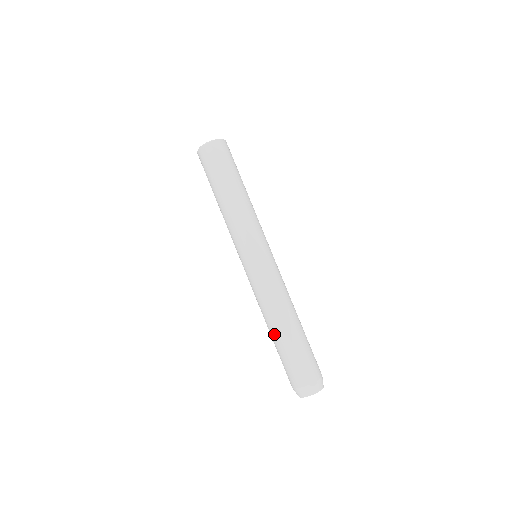
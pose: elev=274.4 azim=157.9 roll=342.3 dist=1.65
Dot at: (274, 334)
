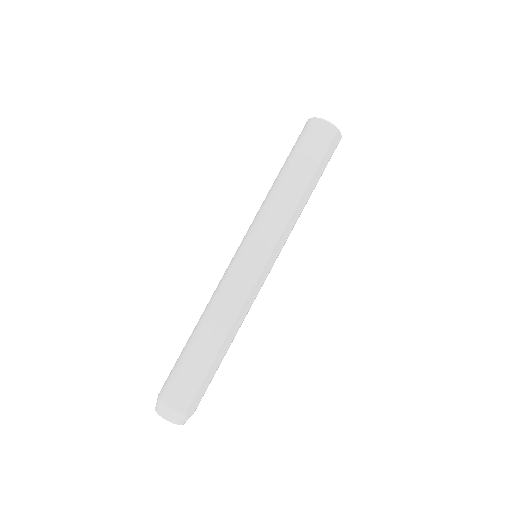
Dot at: (205, 341)
